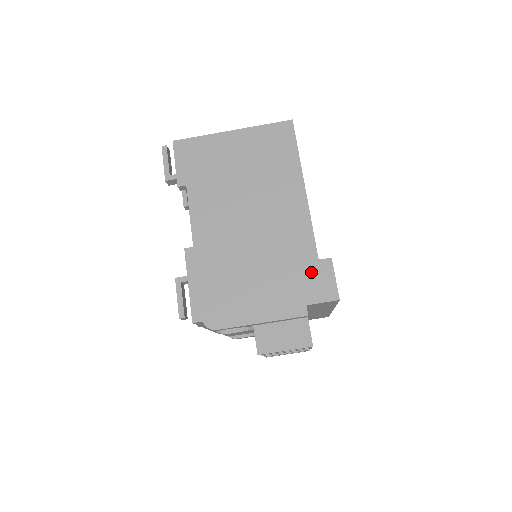
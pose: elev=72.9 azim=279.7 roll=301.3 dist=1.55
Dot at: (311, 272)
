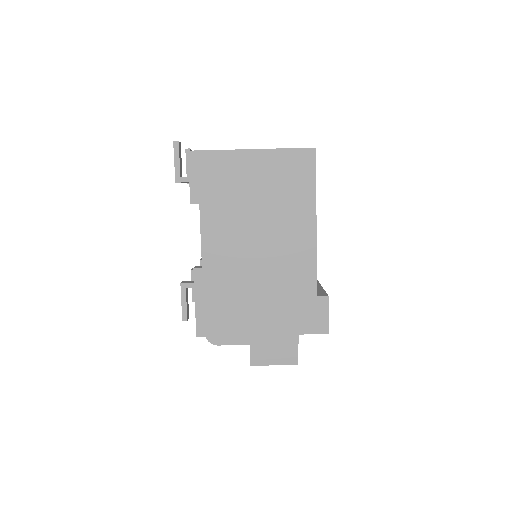
Dot at: (308, 306)
